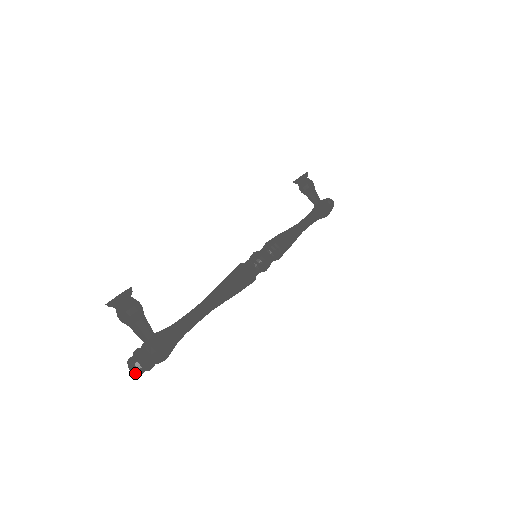
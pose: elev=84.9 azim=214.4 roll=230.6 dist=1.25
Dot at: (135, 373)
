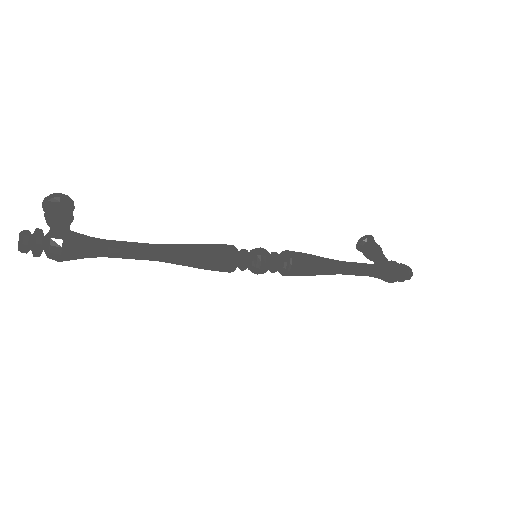
Dot at: (18, 246)
